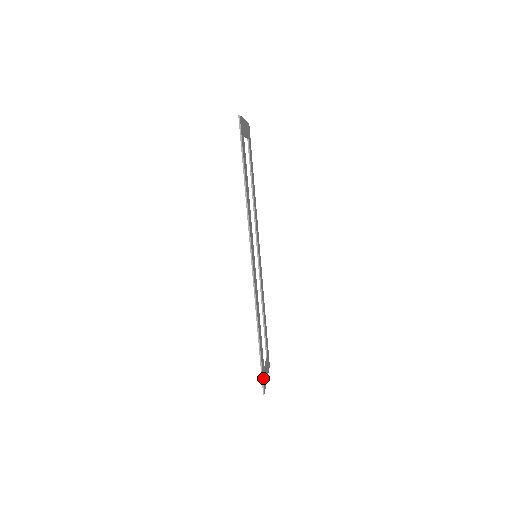
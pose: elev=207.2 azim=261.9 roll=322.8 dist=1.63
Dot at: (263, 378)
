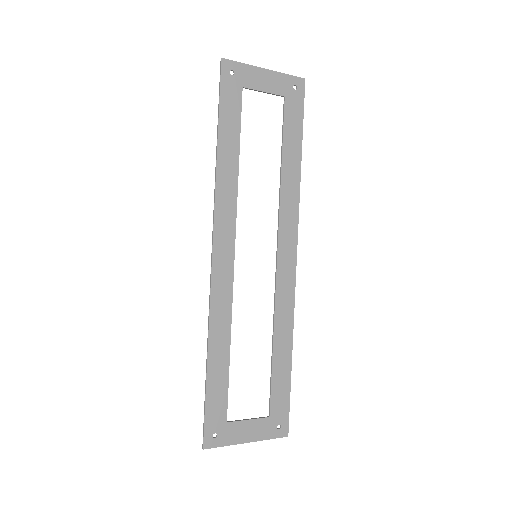
Dot at: (209, 426)
